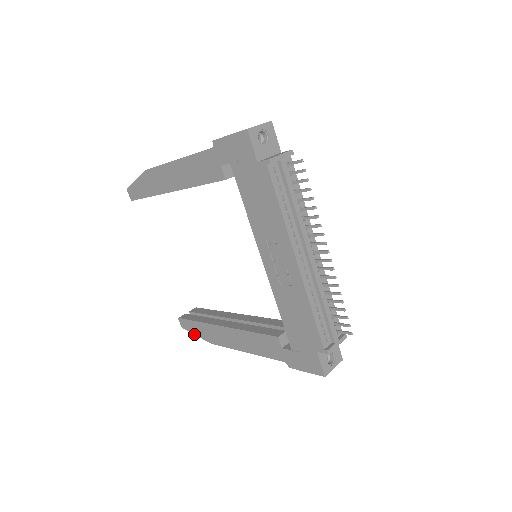
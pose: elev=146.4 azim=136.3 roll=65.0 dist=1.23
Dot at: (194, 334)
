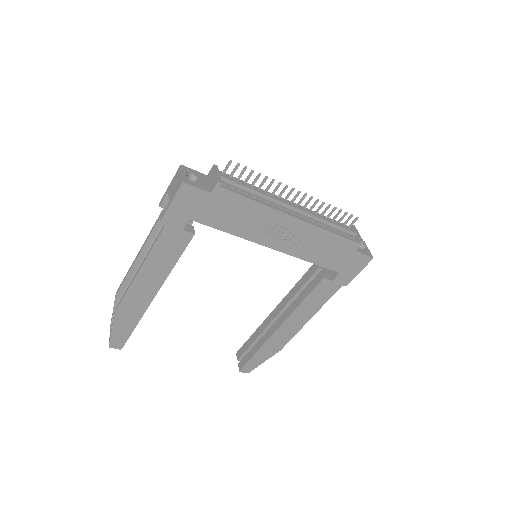
Dot at: occluded
